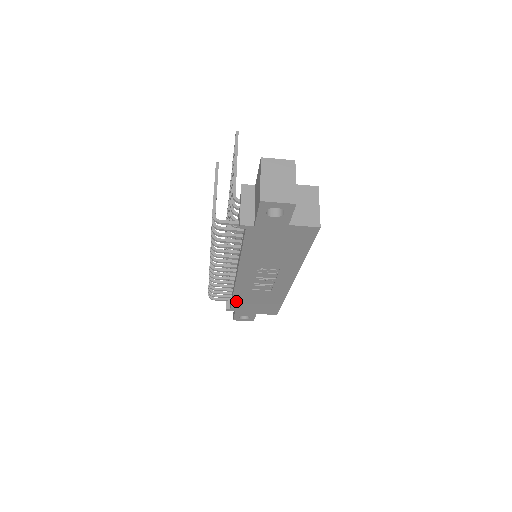
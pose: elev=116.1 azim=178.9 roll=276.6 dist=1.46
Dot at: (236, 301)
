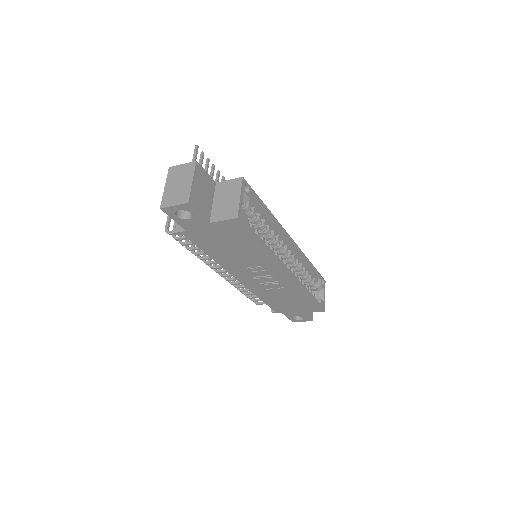
Dot at: (269, 303)
